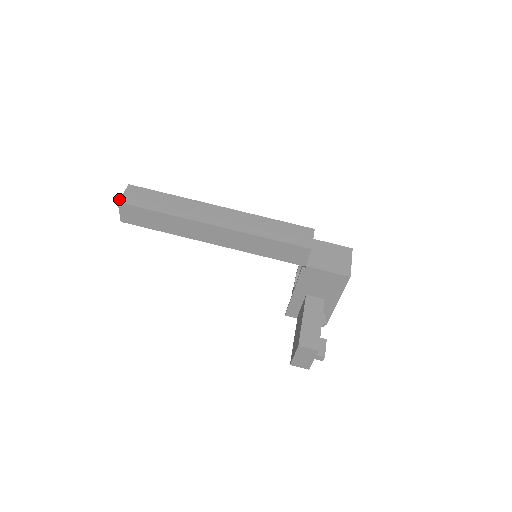
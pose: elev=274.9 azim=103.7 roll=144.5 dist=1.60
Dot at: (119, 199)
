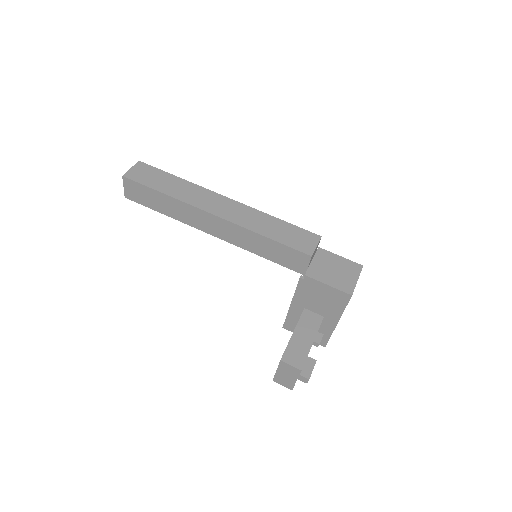
Dot at: occluded
